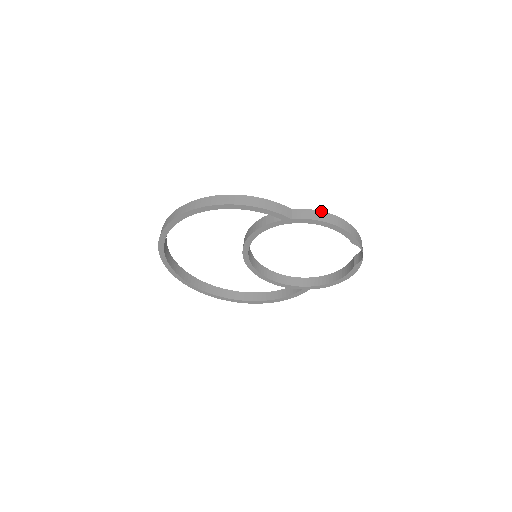
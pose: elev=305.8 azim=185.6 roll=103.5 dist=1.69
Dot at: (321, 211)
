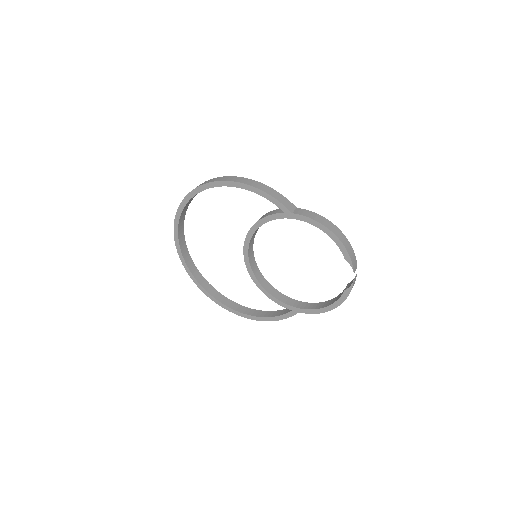
Dot at: (322, 216)
